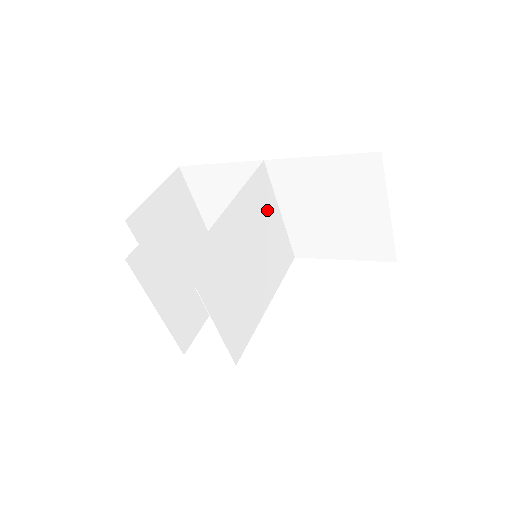
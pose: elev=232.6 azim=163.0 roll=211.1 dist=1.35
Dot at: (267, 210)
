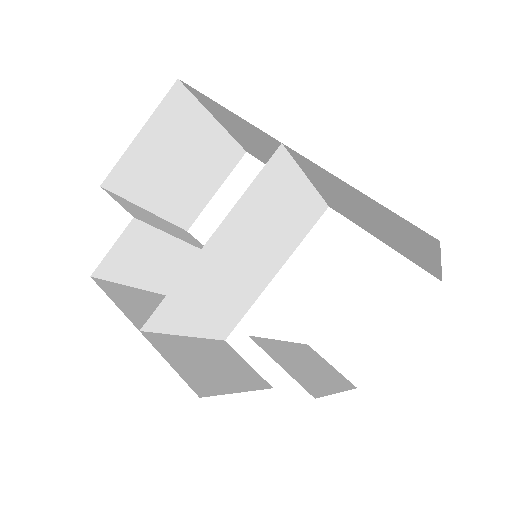
Dot at: (283, 194)
